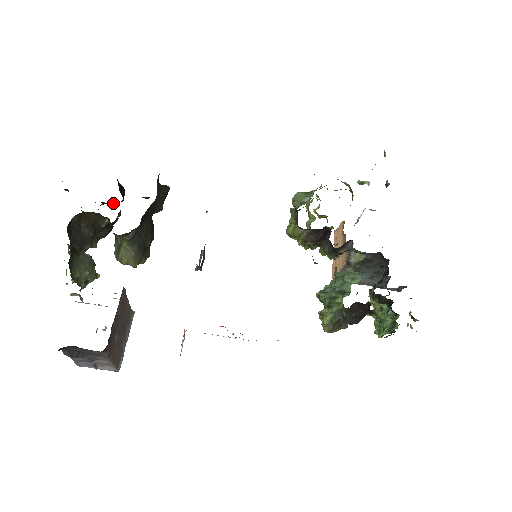
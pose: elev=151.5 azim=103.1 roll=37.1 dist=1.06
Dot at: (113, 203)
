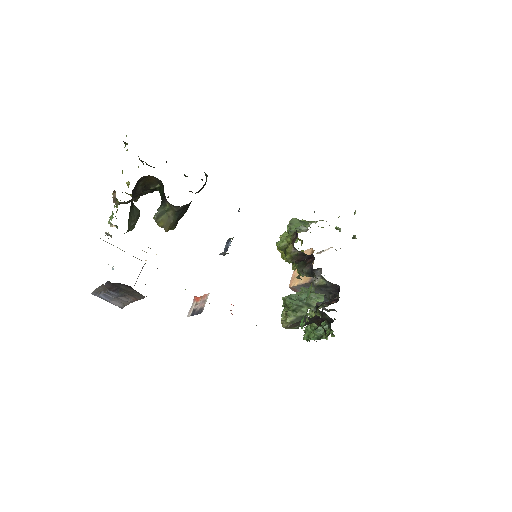
Dot at: (154, 167)
